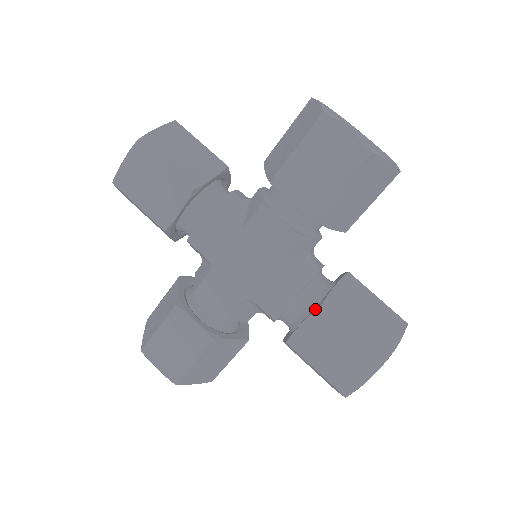
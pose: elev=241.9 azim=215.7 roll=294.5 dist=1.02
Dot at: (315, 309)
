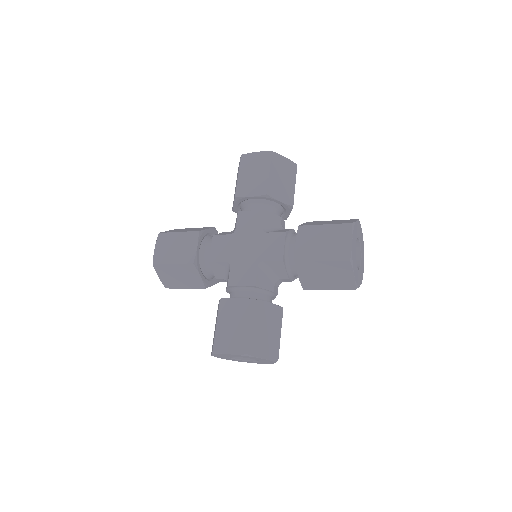
Dot at: (297, 231)
